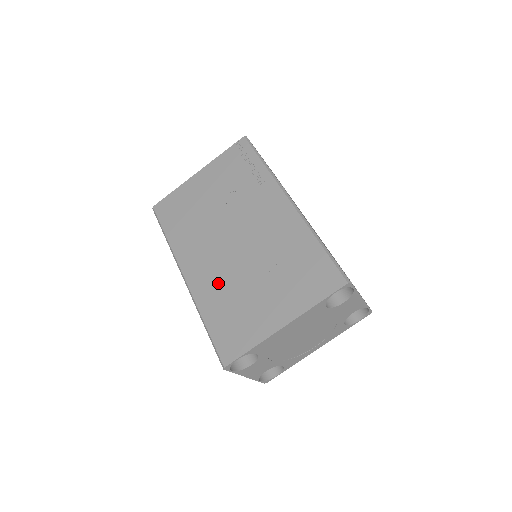
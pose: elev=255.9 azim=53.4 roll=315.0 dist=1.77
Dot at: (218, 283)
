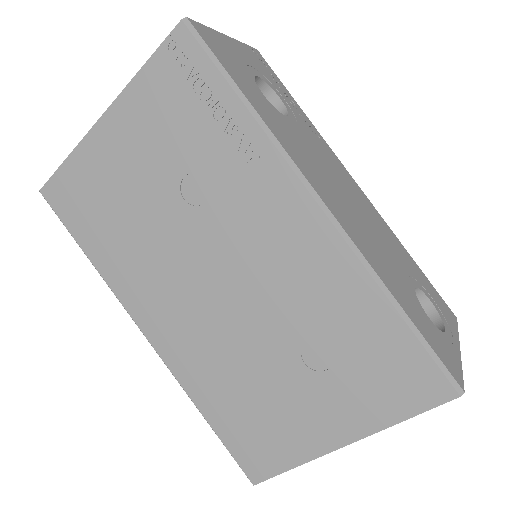
Dot at: (210, 358)
